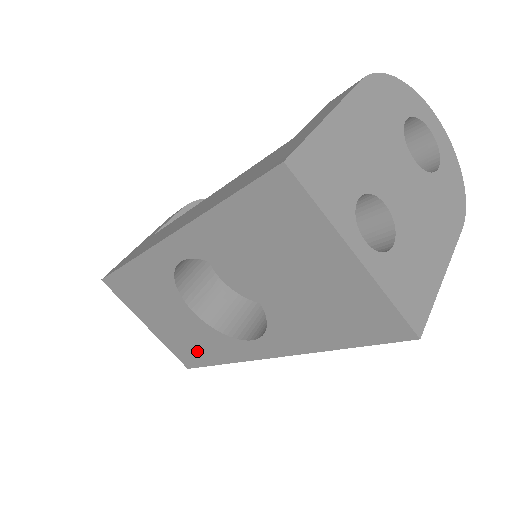
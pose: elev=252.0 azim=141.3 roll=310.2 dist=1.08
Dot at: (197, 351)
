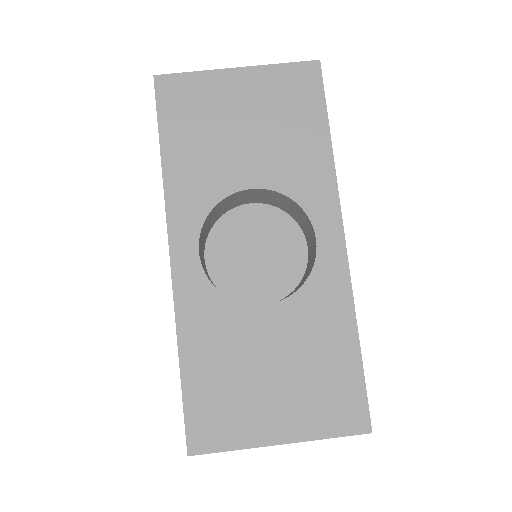
Dot at: (334, 367)
